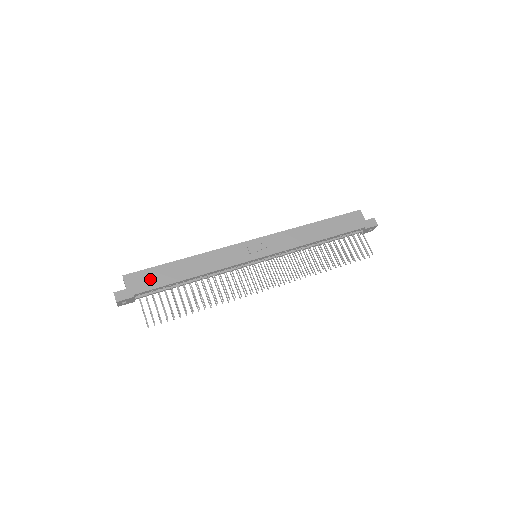
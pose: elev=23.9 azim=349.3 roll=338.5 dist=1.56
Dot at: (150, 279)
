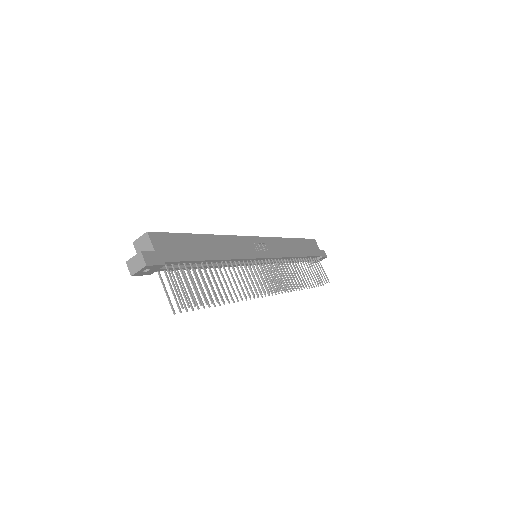
Dot at: (178, 247)
